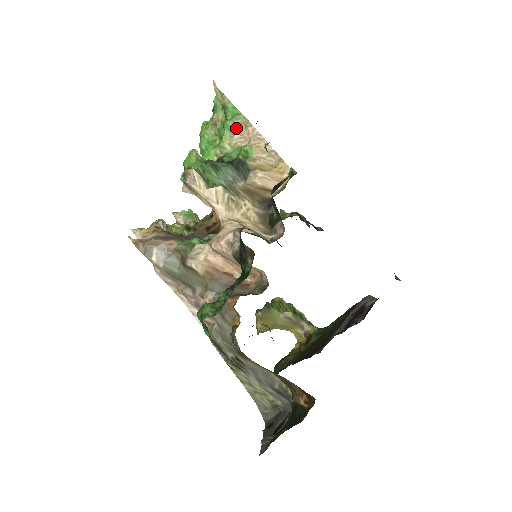
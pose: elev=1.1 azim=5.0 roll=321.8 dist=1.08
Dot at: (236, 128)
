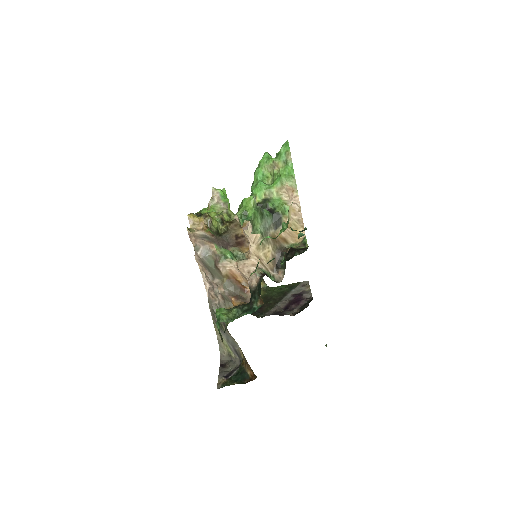
Dot at: (287, 186)
